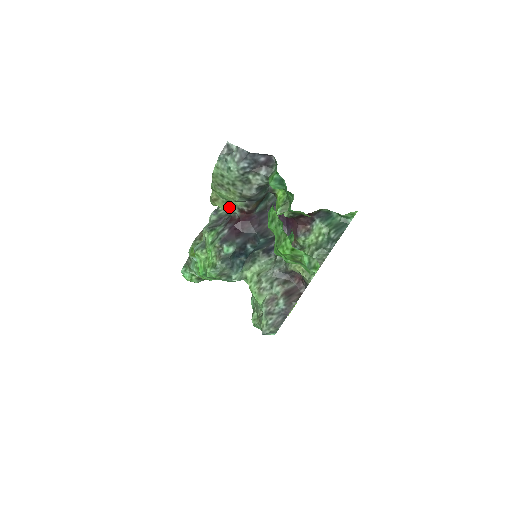
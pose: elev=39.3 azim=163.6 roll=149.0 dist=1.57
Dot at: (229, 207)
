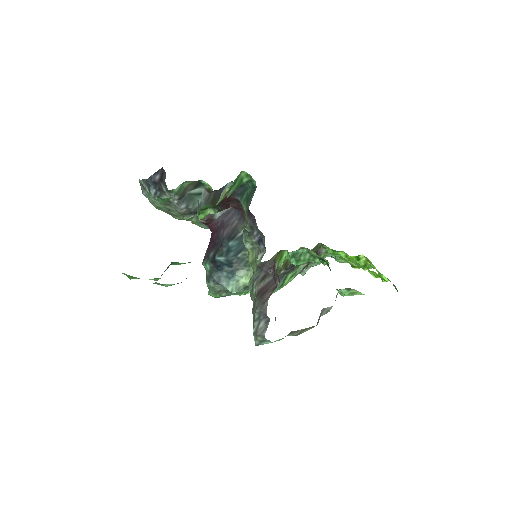
Dot at: (199, 225)
